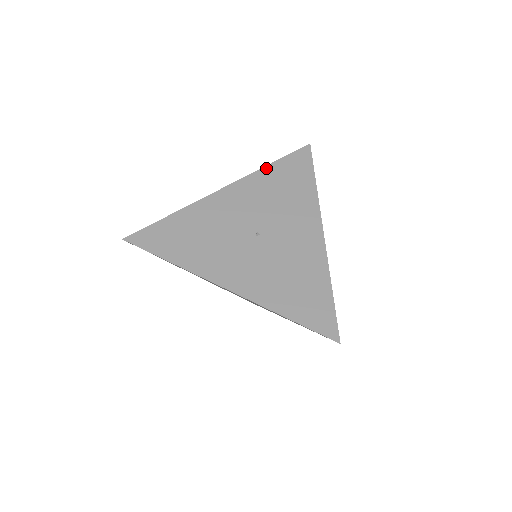
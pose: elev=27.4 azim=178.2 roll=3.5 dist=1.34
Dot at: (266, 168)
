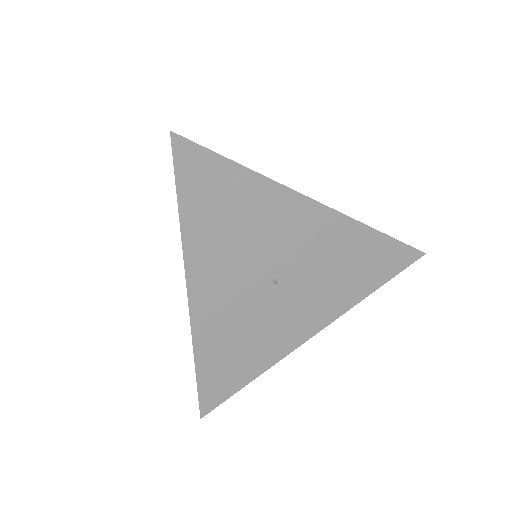
Dot at: (184, 227)
